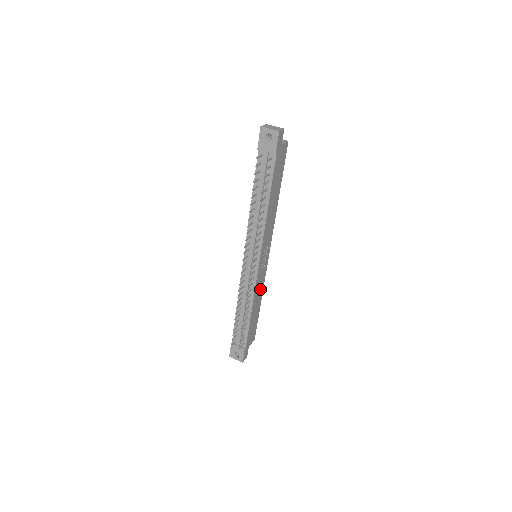
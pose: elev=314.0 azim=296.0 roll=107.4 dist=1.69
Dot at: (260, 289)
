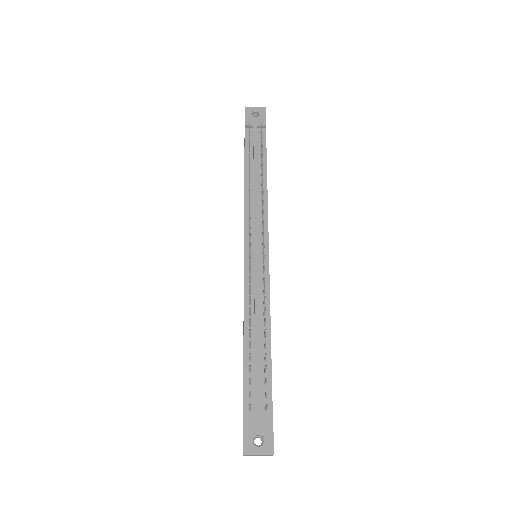
Dot at: occluded
